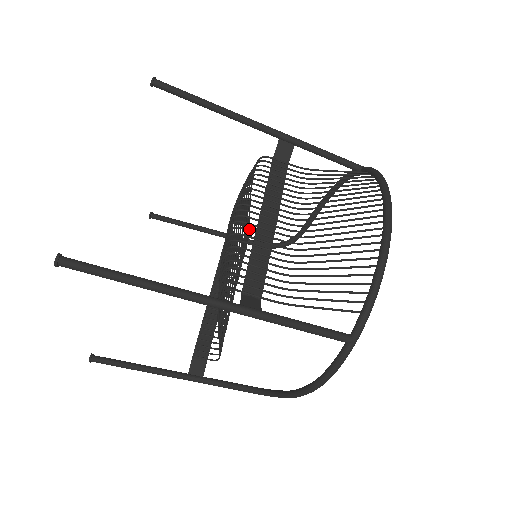
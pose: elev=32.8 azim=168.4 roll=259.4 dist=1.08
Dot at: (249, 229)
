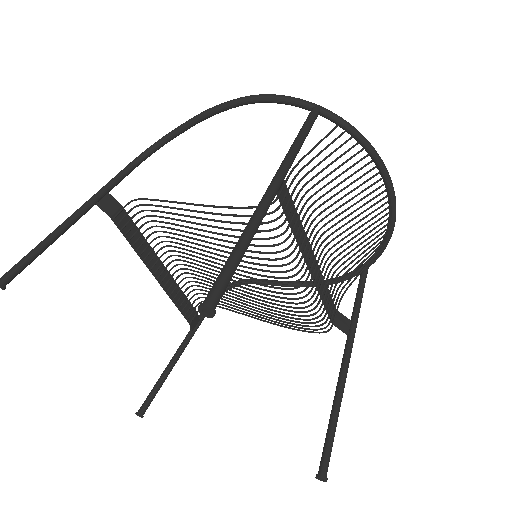
Dot at: occluded
